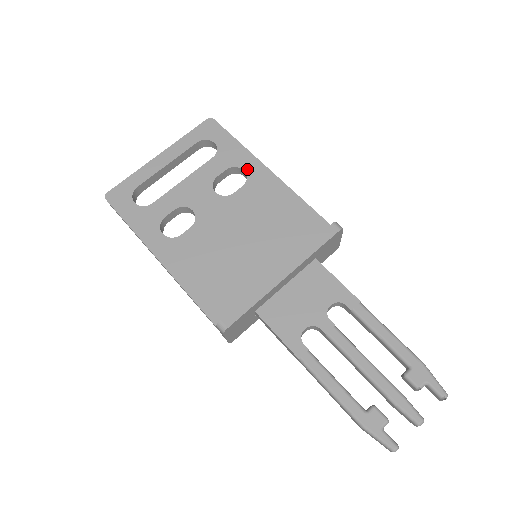
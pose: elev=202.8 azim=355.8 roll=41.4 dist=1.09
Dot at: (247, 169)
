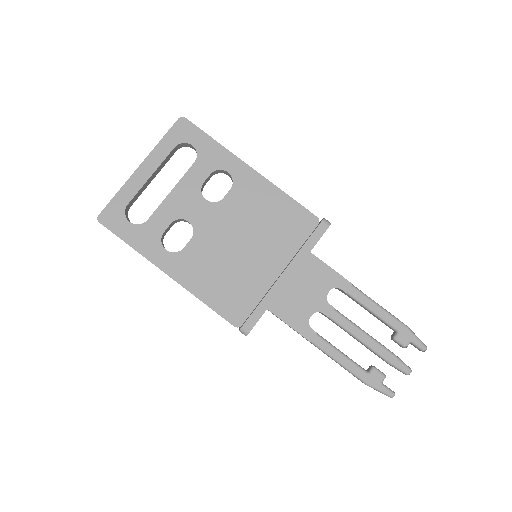
Dot at: (231, 171)
